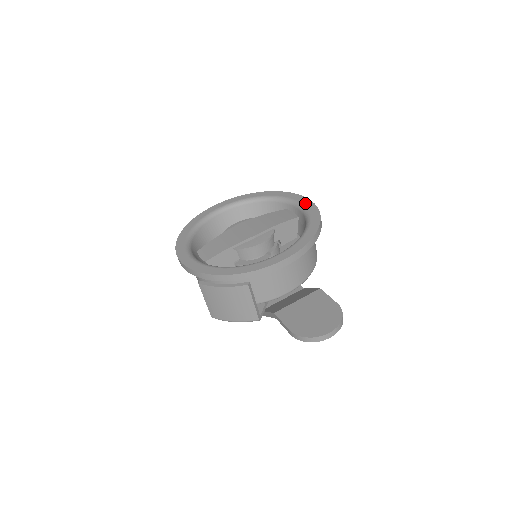
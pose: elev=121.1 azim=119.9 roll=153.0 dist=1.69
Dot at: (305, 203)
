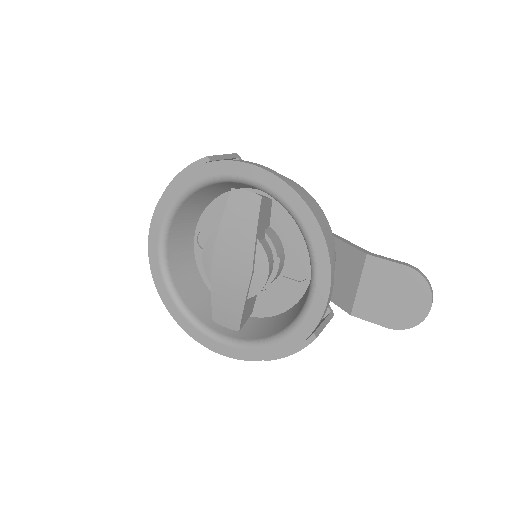
Dot at: (251, 176)
